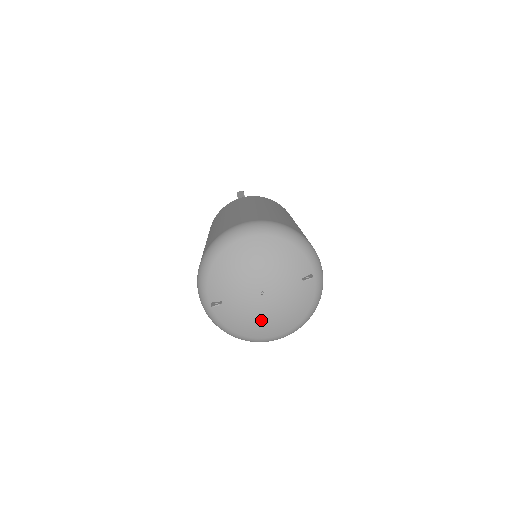
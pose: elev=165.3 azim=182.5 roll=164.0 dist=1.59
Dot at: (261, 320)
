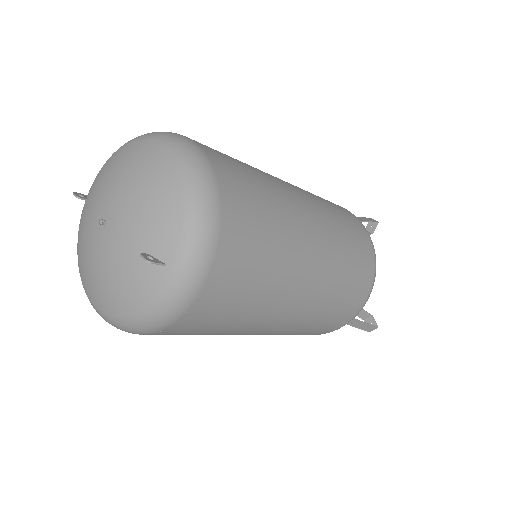
Dot at: (87, 259)
